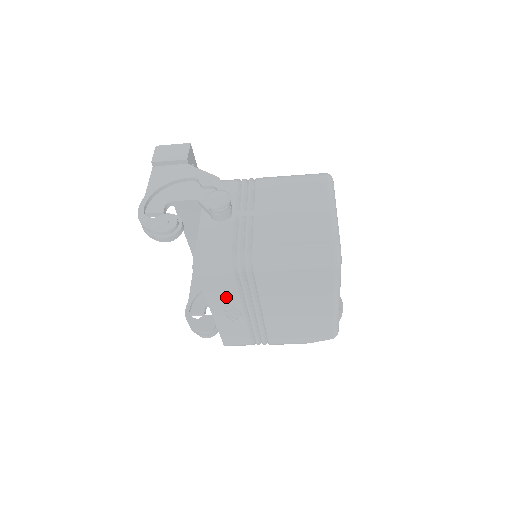
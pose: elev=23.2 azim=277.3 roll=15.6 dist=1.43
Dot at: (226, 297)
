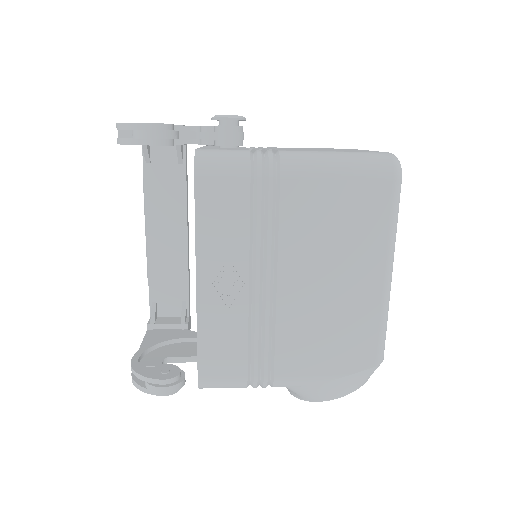
Dot at: (227, 238)
